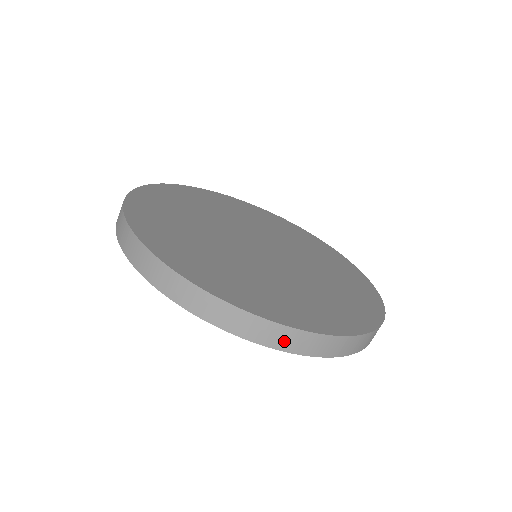
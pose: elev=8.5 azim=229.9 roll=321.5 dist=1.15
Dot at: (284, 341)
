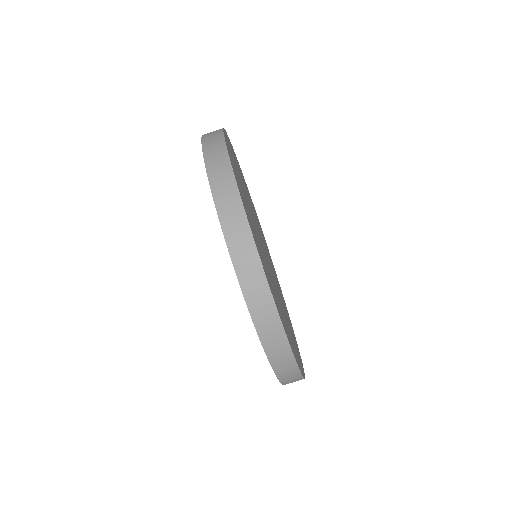
Dot at: occluded
